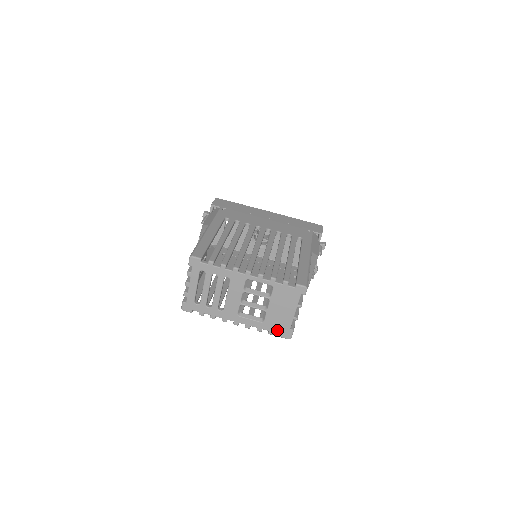
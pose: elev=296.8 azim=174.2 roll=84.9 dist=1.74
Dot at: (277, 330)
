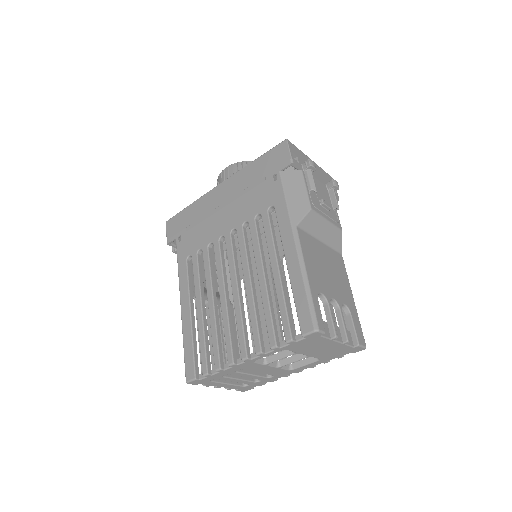
Dot at: (342, 354)
